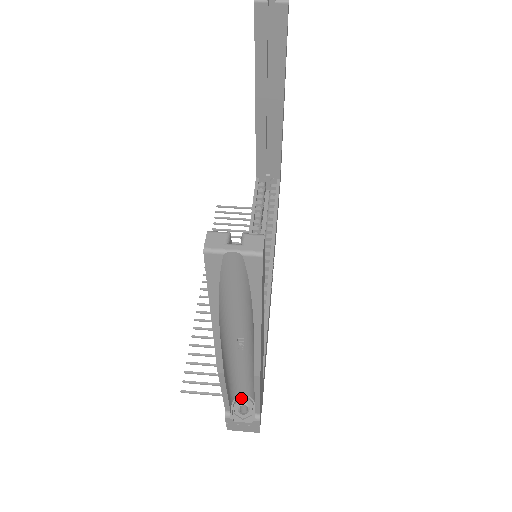
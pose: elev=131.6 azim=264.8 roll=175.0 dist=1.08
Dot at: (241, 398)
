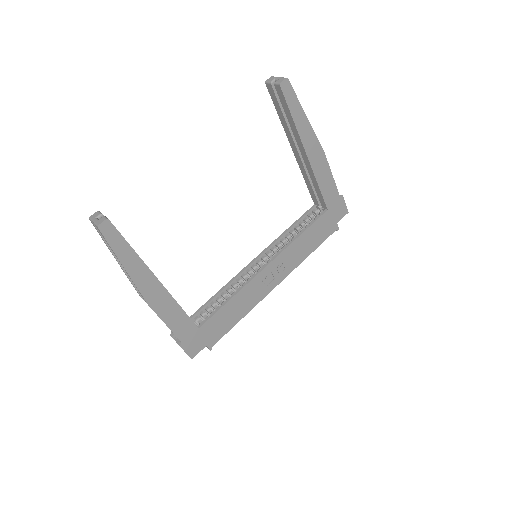
Dot at: occluded
